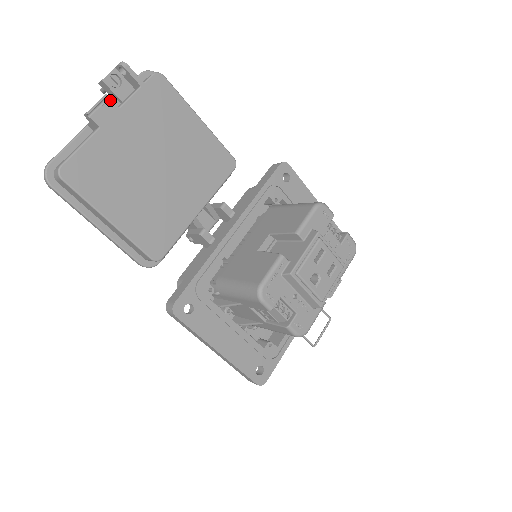
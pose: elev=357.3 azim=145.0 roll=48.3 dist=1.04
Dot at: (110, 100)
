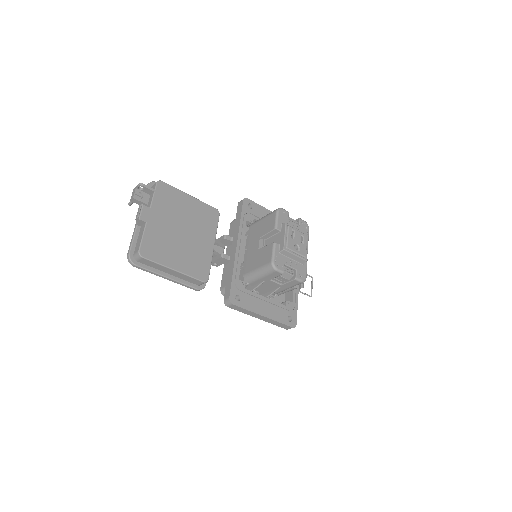
Dot at: (144, 206)
